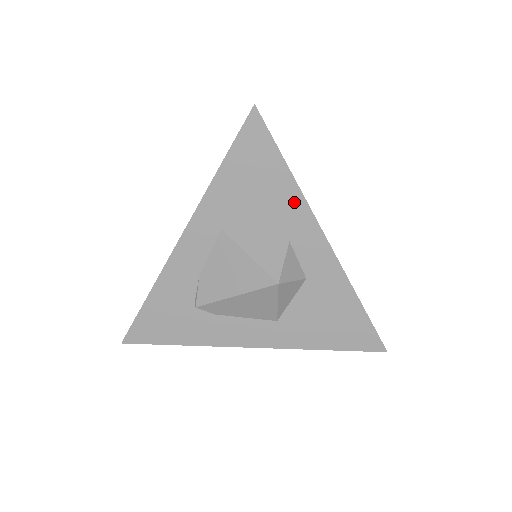
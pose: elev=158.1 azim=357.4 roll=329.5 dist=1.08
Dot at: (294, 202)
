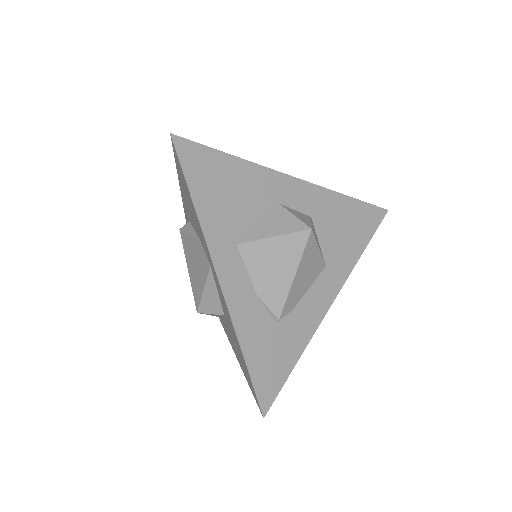
Dot at: (256, 174)
